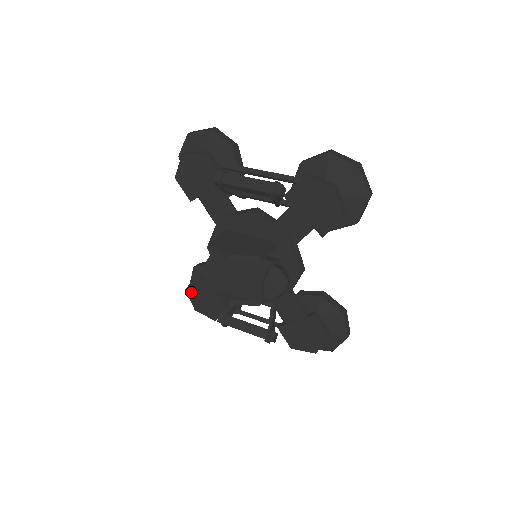
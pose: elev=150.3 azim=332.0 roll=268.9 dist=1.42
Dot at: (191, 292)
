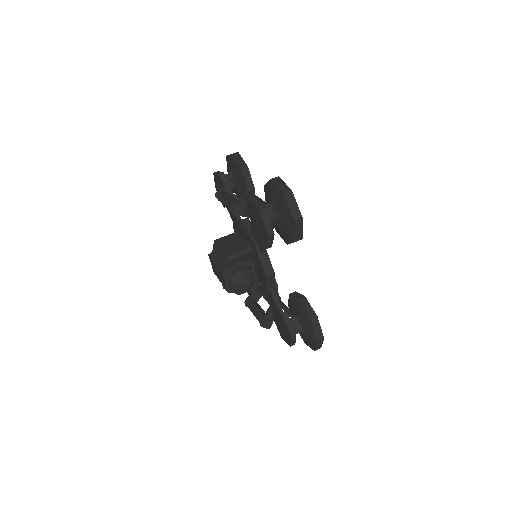
Dot at: occluded
